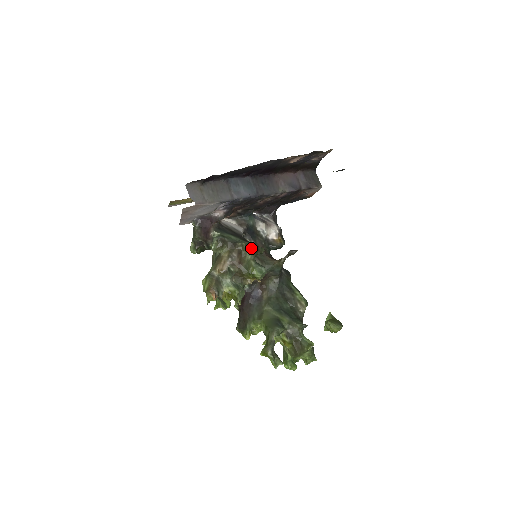
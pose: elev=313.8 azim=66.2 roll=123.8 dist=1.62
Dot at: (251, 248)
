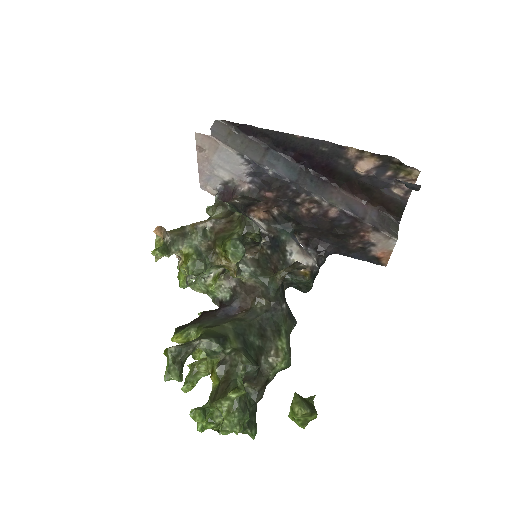
Dot at: (244, 219)
